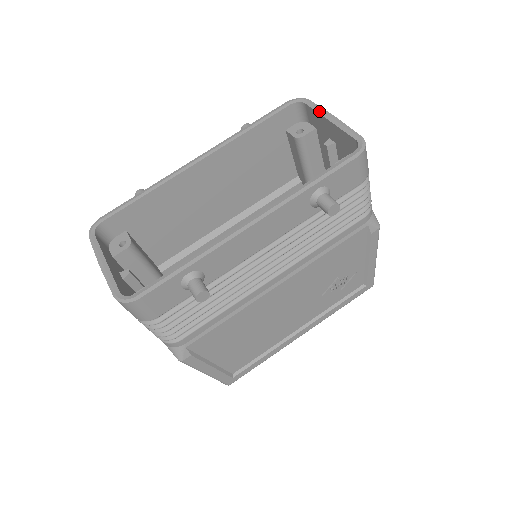
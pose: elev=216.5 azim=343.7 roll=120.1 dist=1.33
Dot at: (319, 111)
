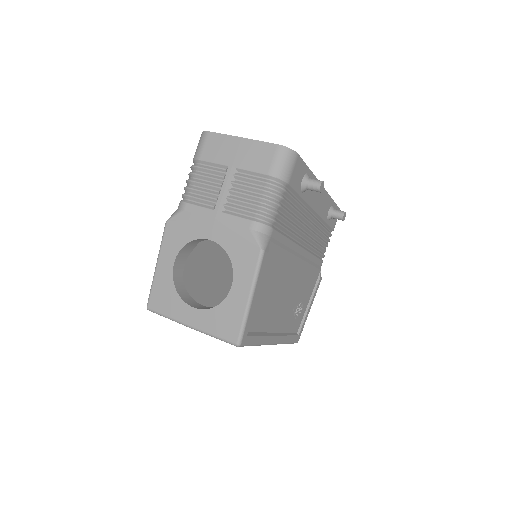
Dot at: occluded
